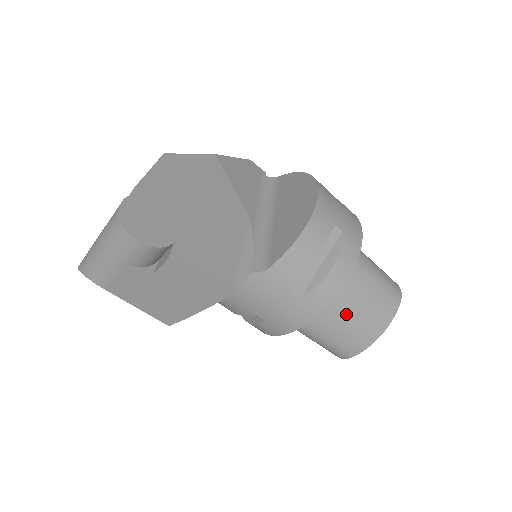
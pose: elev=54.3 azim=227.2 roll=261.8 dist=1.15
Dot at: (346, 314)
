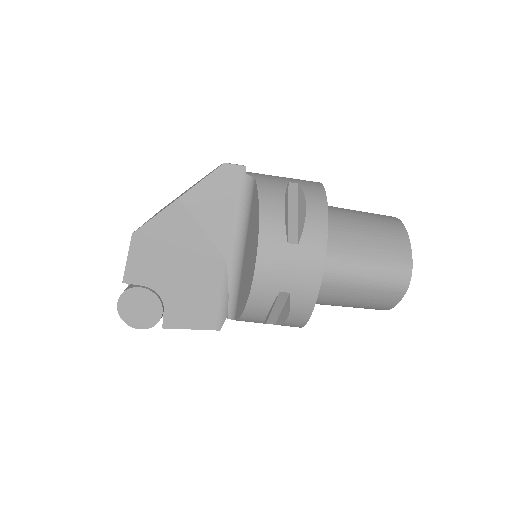
Dot at: (341, 305)
